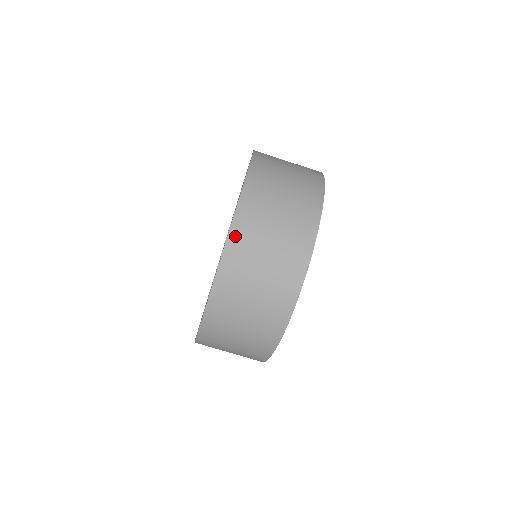
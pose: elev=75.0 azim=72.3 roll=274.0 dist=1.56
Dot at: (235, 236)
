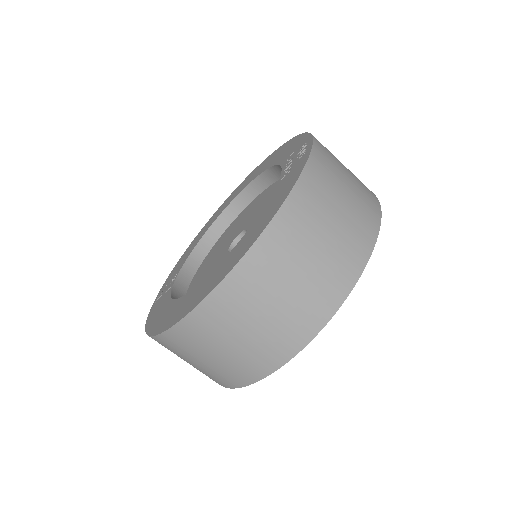
Dot at: (245, 269)
